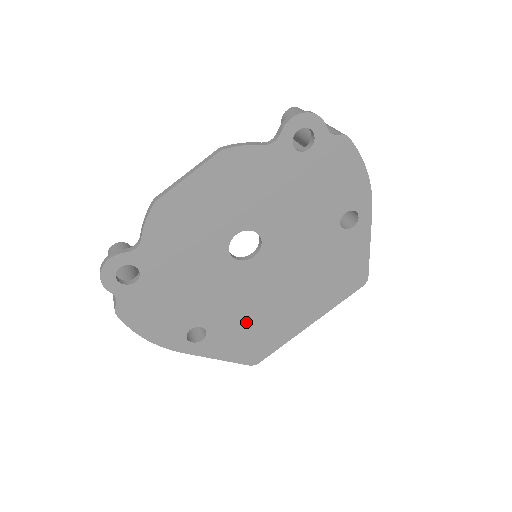
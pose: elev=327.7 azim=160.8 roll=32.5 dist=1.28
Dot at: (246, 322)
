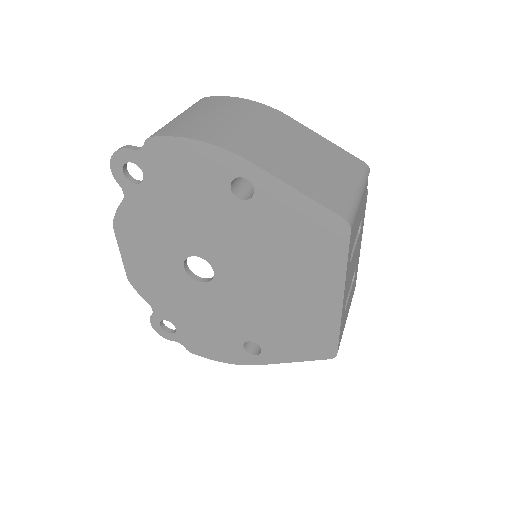
Dot at: (276, 324)
